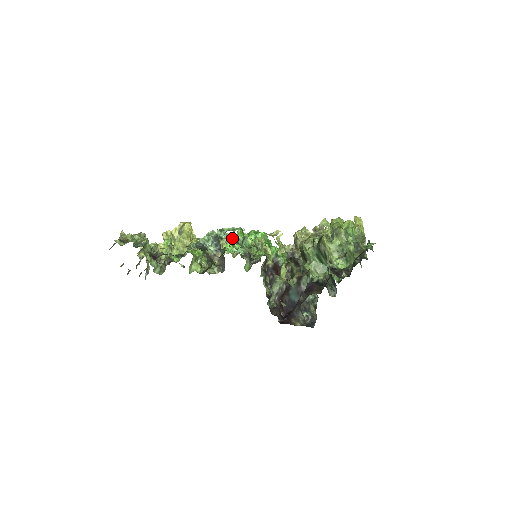
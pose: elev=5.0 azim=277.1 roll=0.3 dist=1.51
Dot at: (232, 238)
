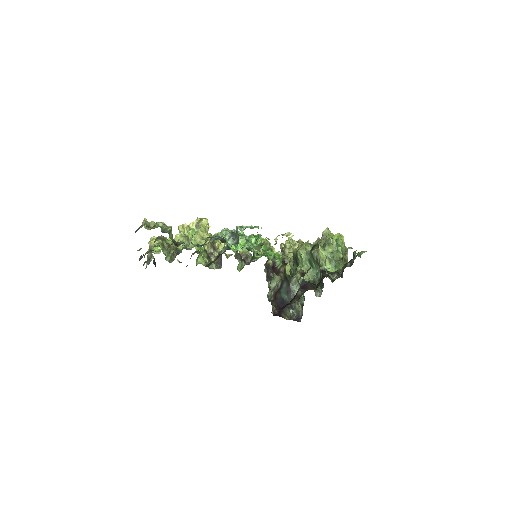
Dot at: occluded
